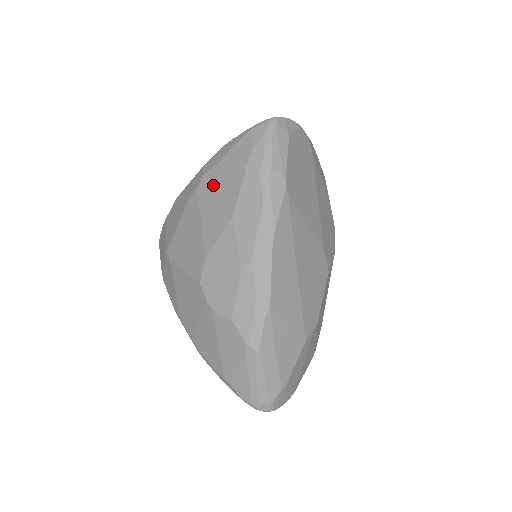
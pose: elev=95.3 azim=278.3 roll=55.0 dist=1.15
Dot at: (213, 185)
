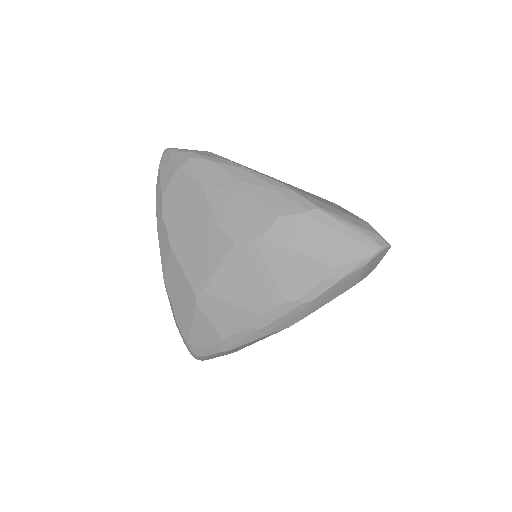
Dot at: (173, 206)
